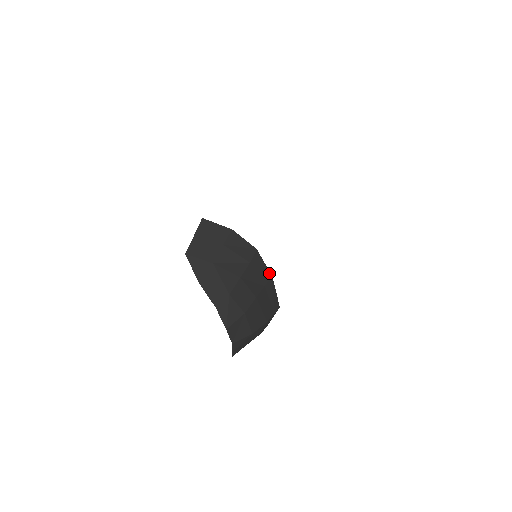
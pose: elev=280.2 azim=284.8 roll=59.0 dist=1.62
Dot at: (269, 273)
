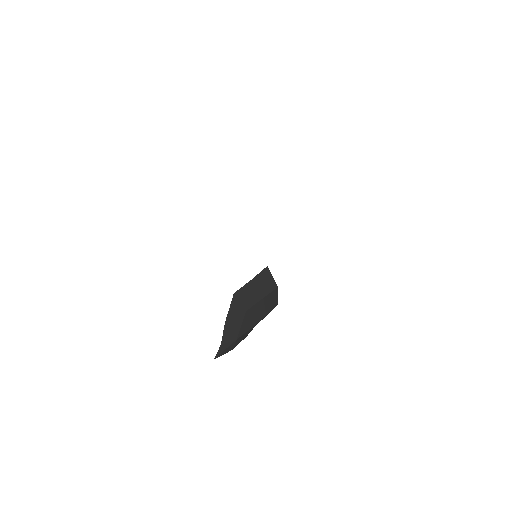
Dot at: occluded
